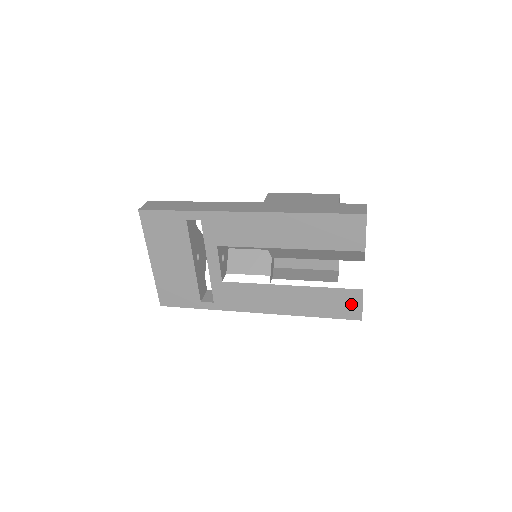
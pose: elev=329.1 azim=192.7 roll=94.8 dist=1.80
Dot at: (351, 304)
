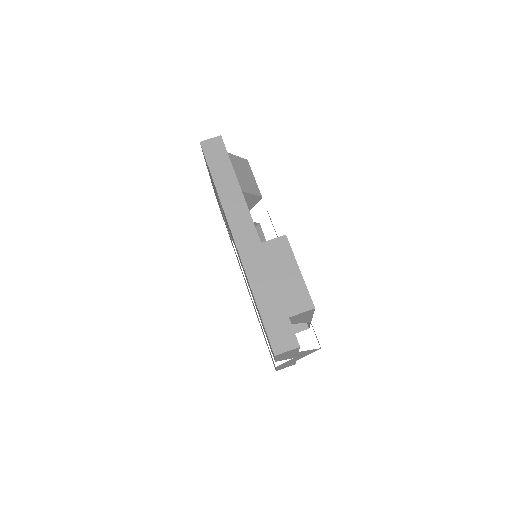
Dot at: occluded
